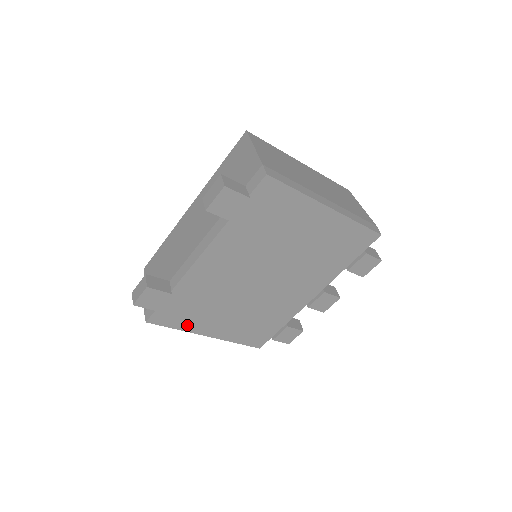
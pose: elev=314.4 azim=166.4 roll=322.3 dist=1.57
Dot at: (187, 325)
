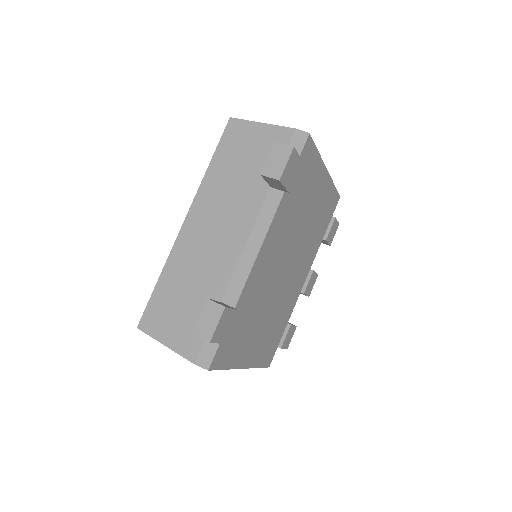
Dot at: (234, 358)
